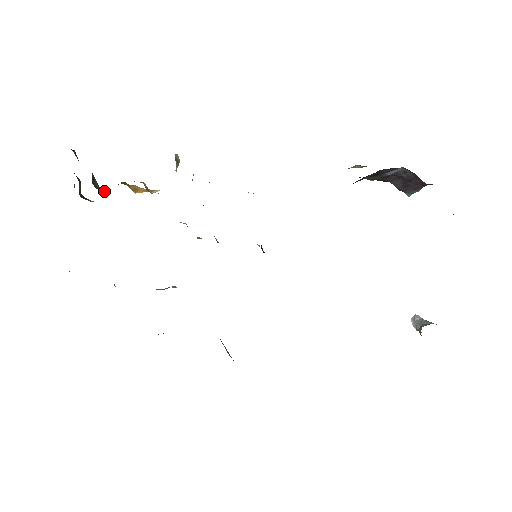
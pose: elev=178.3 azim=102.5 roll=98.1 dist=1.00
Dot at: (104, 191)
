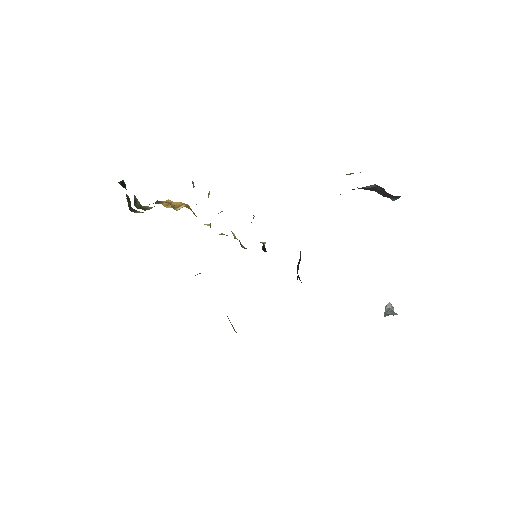
Dot at: (145, 208)
